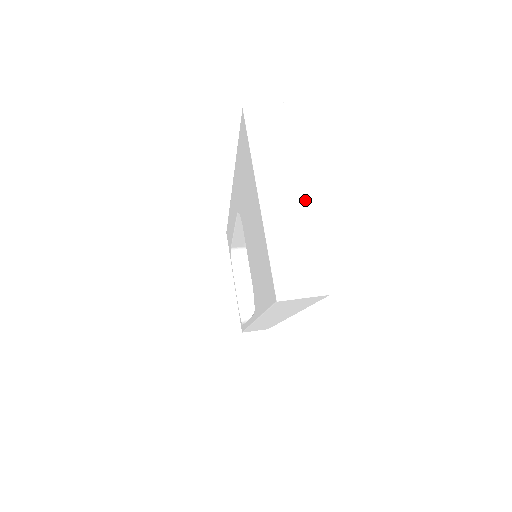
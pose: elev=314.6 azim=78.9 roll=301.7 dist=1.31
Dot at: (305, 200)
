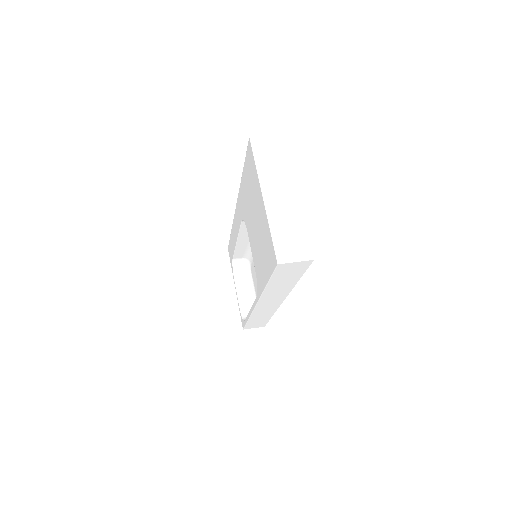
Dot at: (295, 197)
